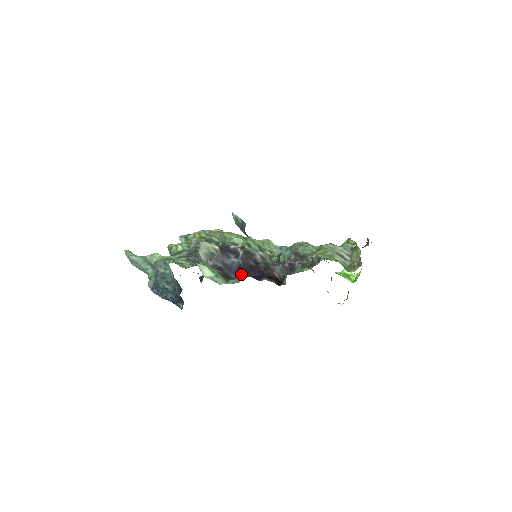
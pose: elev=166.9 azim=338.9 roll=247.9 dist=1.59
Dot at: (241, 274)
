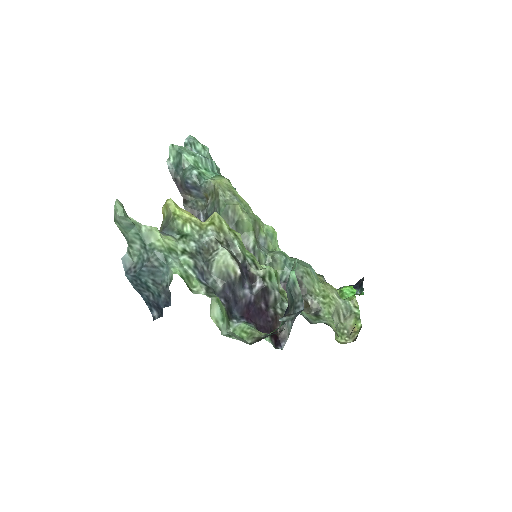
Dot at: (245, 315)
